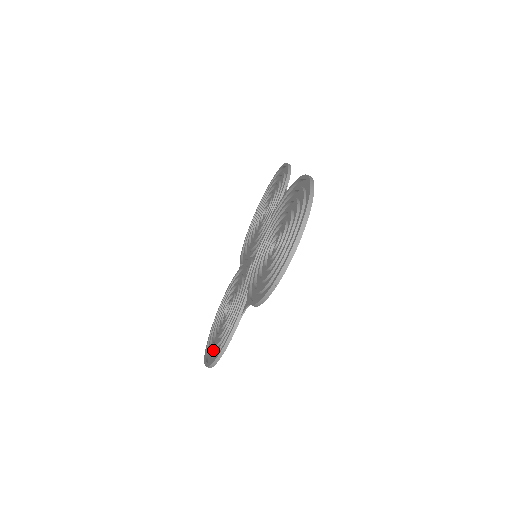
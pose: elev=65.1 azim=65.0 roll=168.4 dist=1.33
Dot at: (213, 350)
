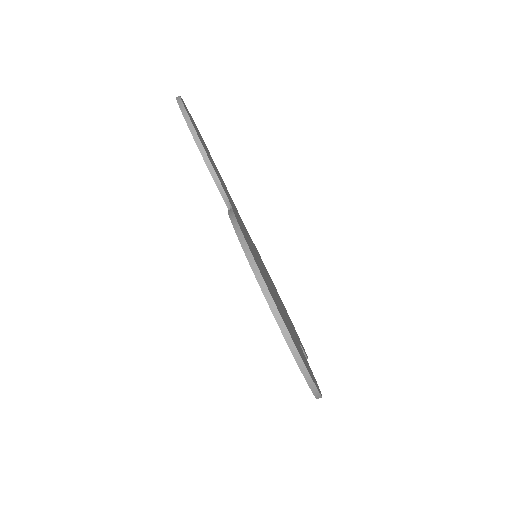
Dot at: occluded
